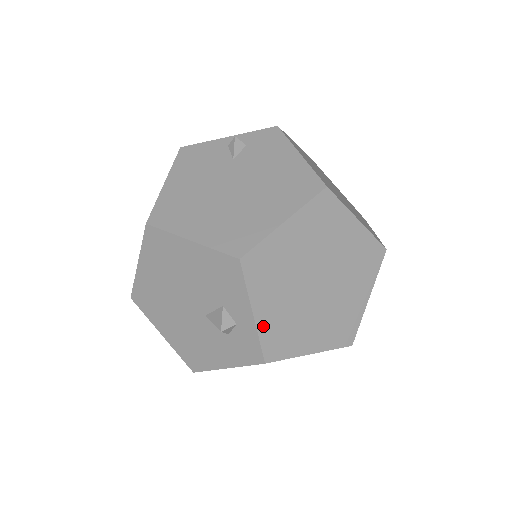
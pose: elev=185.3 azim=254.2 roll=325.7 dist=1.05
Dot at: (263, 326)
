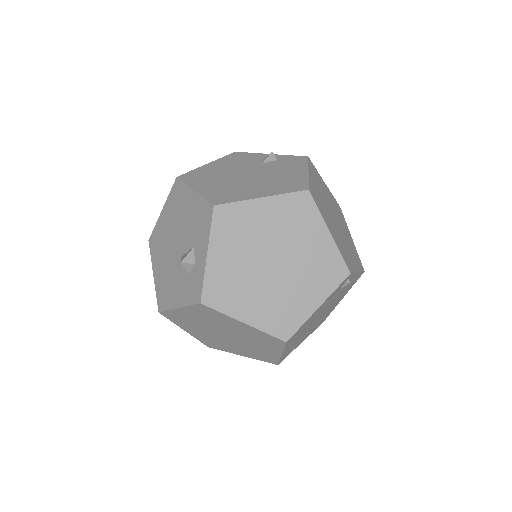
Dot at: (211, 270)
